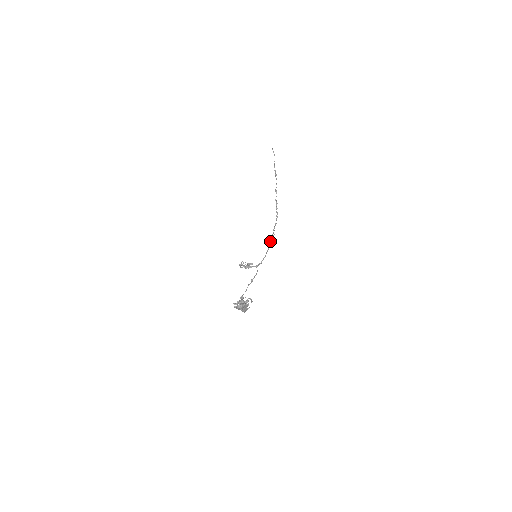
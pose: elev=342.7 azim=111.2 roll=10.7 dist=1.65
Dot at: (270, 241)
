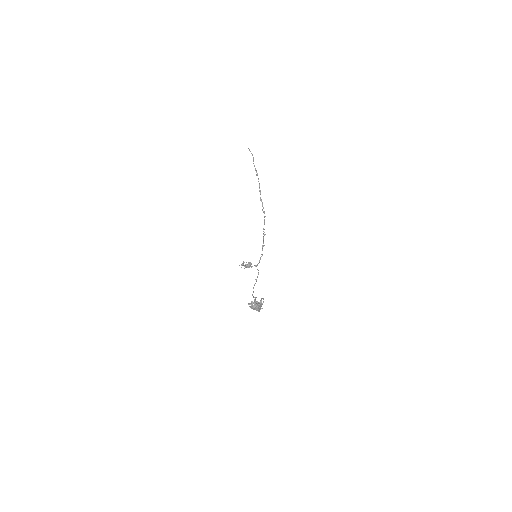
Dot at: (263, 240)
